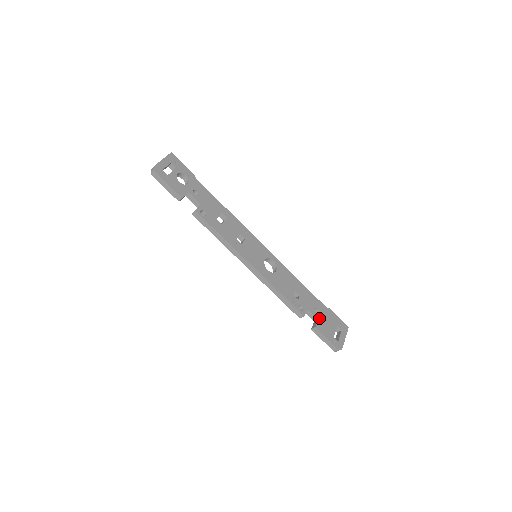
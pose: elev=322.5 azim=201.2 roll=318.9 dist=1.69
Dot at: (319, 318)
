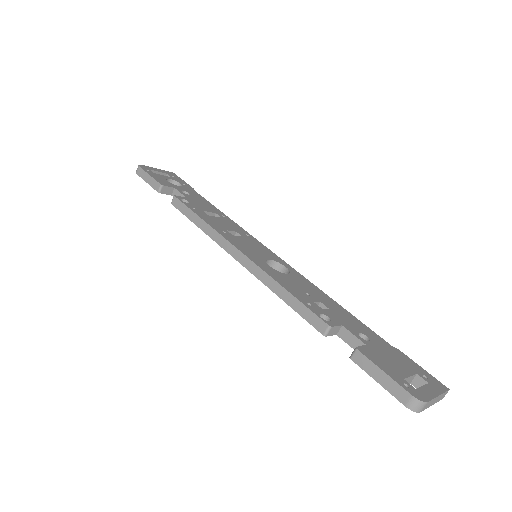
Dot at: (368, 345)
